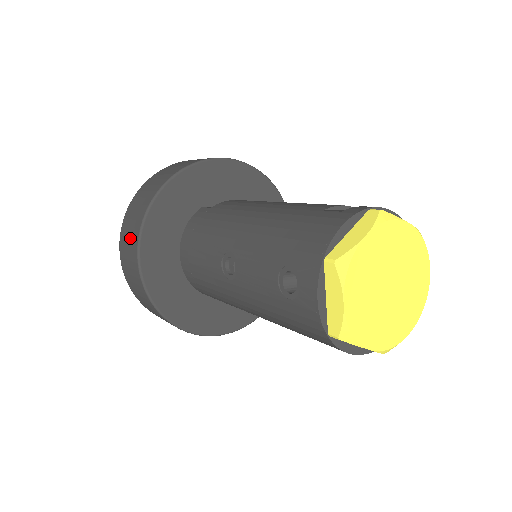
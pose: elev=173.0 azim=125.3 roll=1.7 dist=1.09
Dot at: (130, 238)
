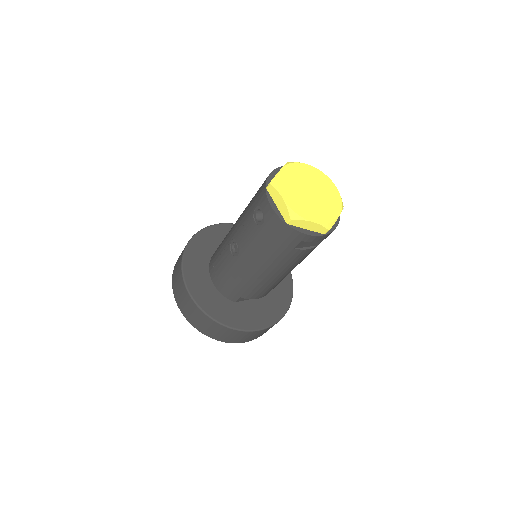
Dot at: (178, 281)
